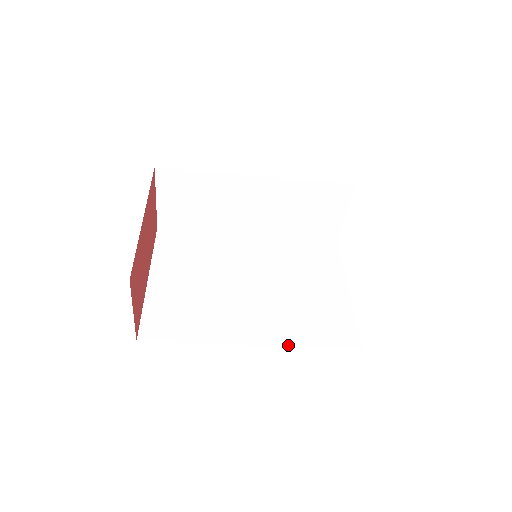
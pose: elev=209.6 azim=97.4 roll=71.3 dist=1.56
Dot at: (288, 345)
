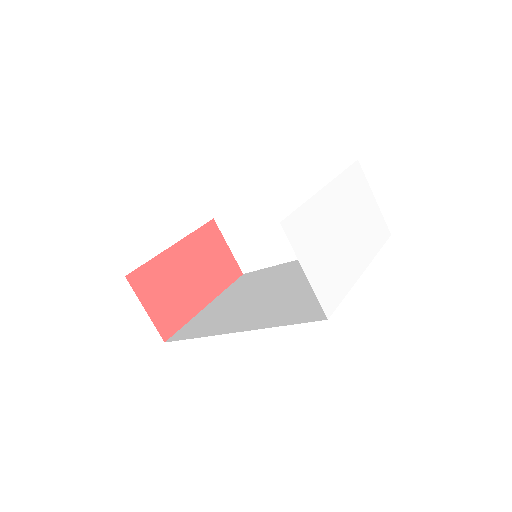
Dot at: (259, 328)
